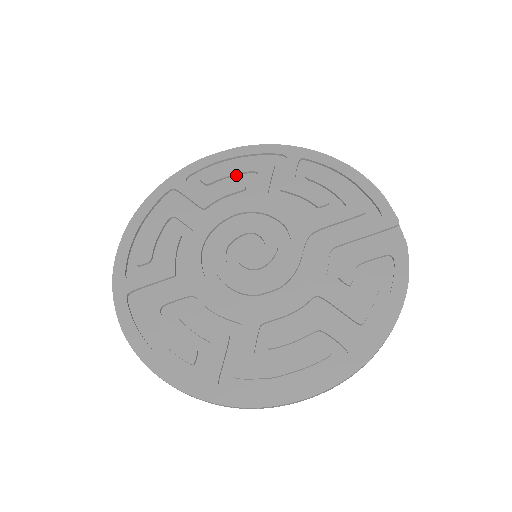
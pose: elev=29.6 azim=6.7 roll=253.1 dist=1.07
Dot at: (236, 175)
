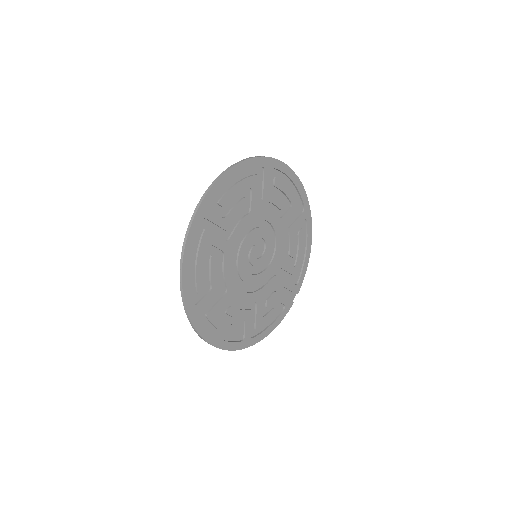
Dot at: (285, 195)
